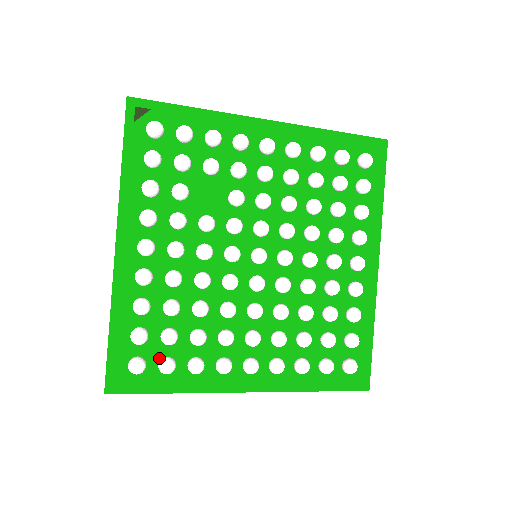
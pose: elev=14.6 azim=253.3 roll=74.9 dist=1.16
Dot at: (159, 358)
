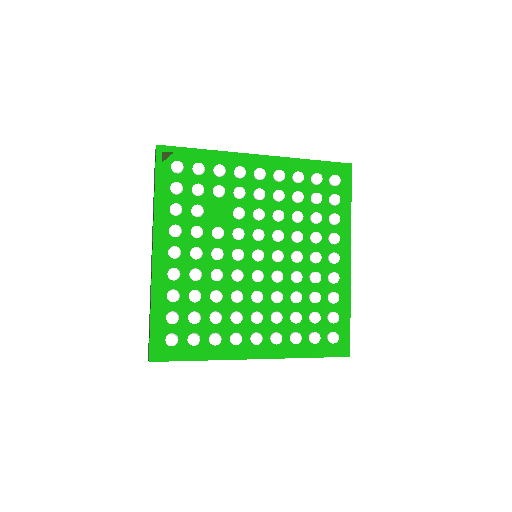
Dot at: (188, 334)
